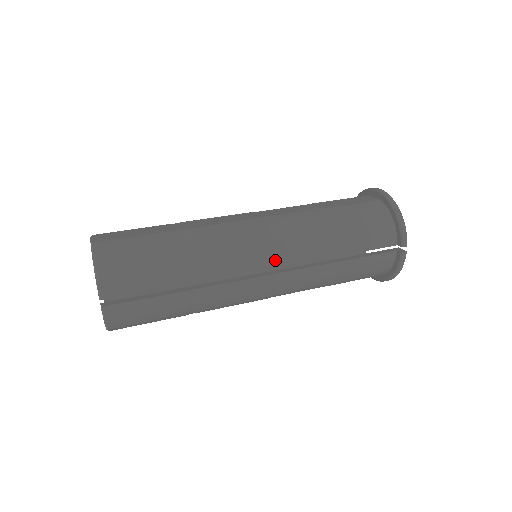
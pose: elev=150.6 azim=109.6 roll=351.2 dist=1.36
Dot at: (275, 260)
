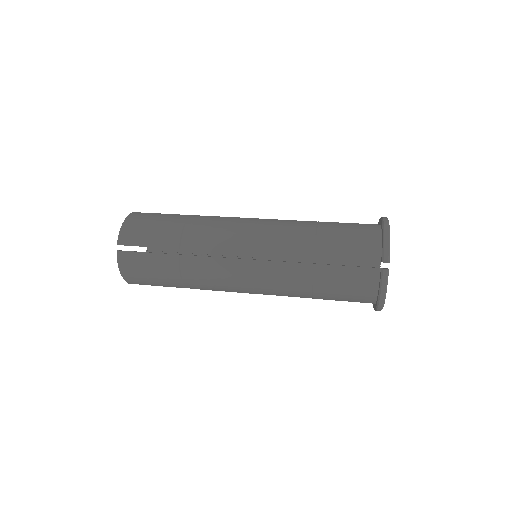
Dot at: (253, 247)
